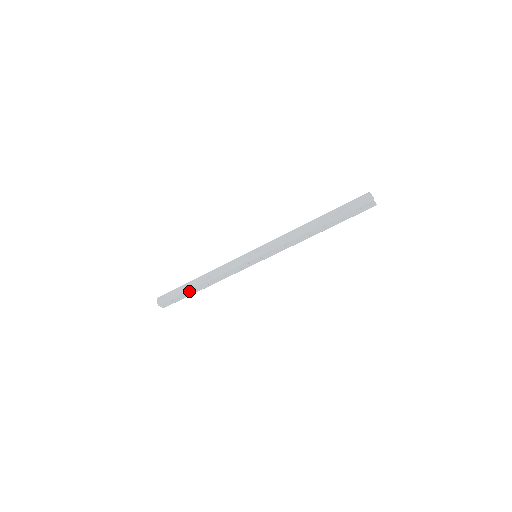
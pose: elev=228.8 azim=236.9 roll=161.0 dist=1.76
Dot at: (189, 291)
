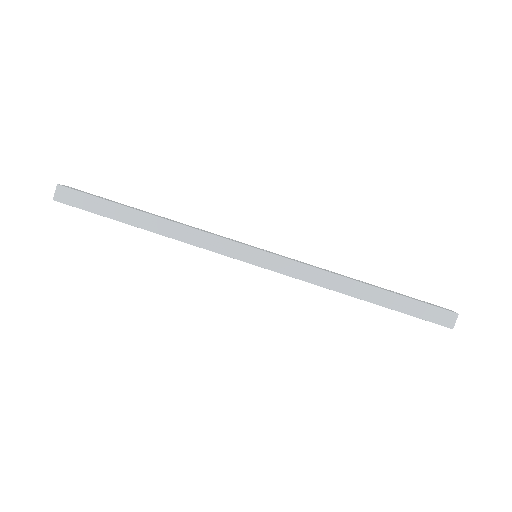
Dot at: (124, 209)
